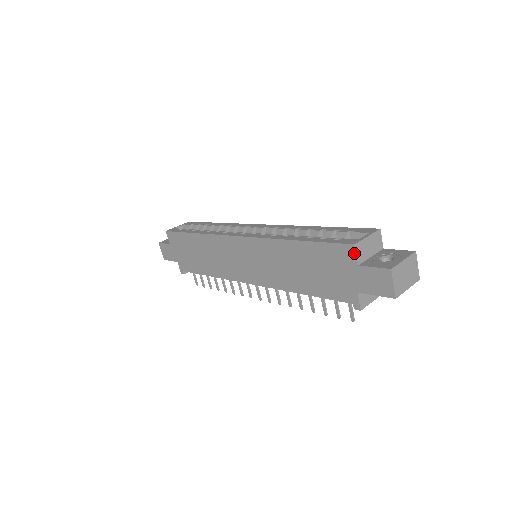
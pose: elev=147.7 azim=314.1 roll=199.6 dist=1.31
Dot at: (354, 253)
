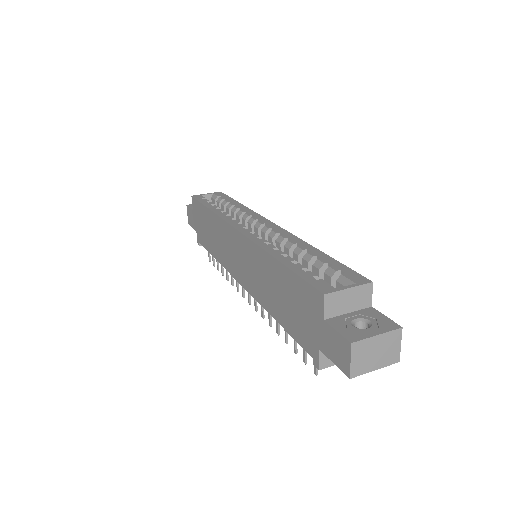
Dot at: (322, 304)
